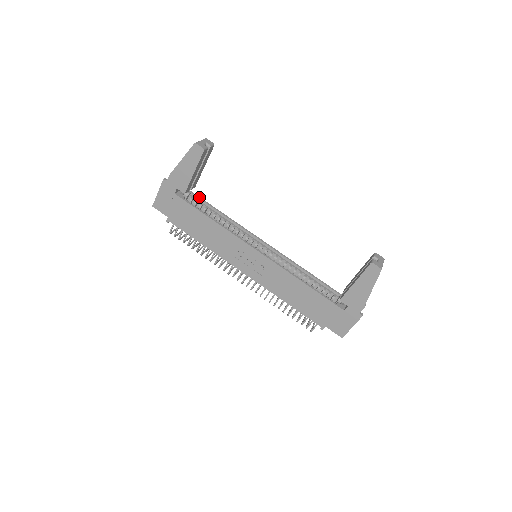
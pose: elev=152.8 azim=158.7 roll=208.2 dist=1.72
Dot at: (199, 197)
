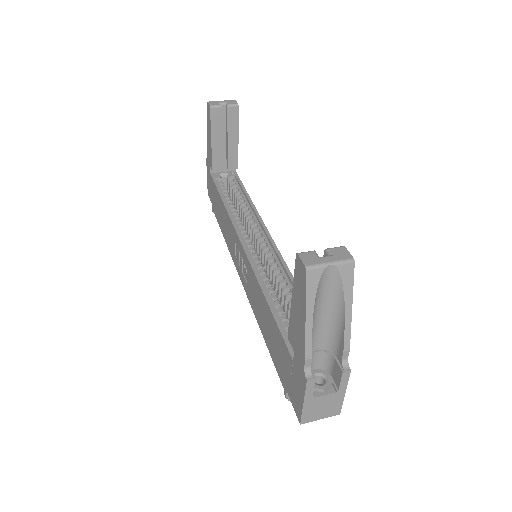
Dot at: (240, 180)
